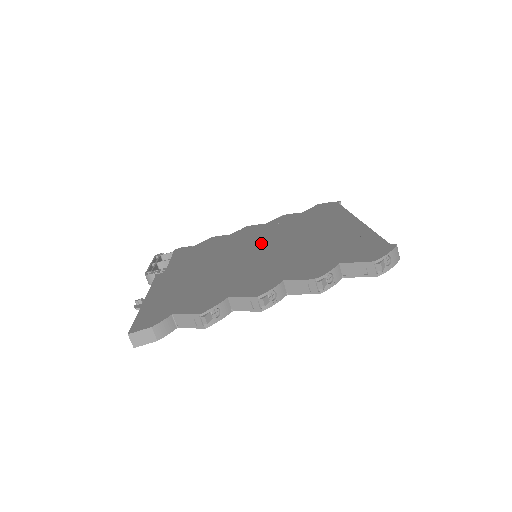
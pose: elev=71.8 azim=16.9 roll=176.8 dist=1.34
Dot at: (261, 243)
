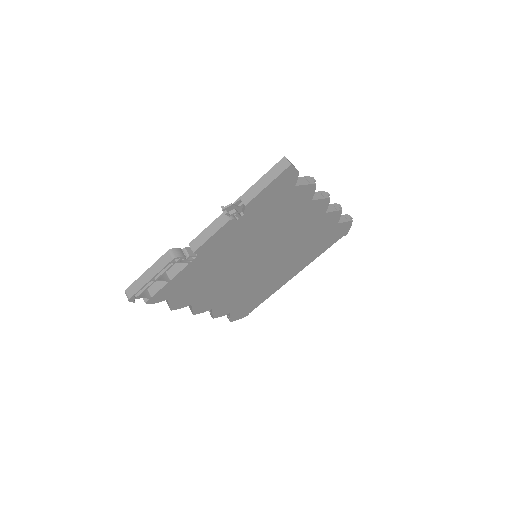
Dot at: occluded
